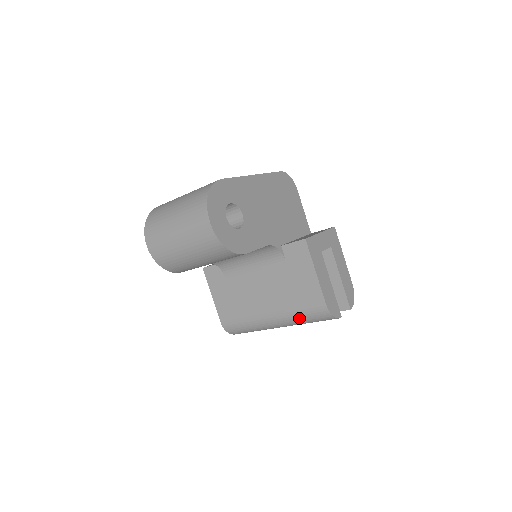
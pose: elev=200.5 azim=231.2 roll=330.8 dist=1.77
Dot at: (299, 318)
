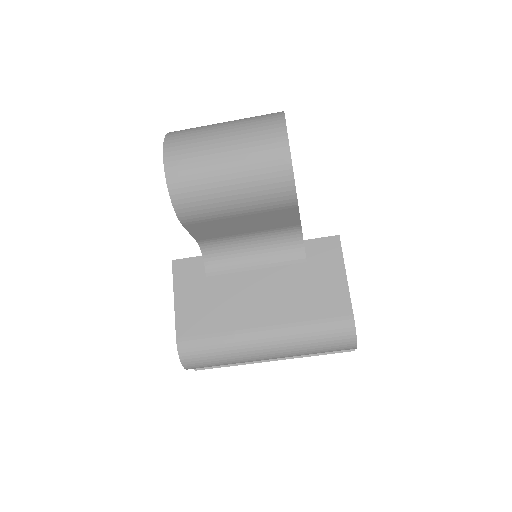
Dot at: (307, 337)
